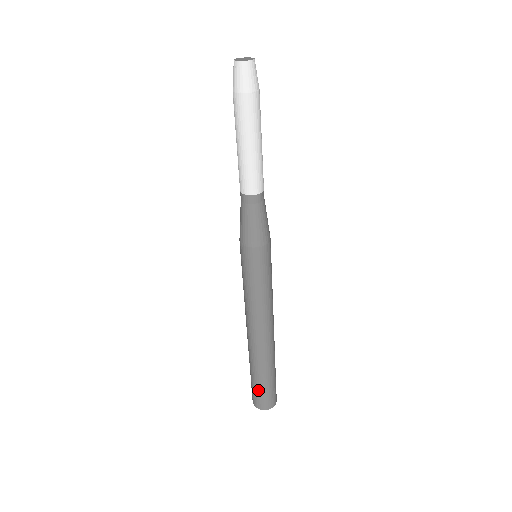
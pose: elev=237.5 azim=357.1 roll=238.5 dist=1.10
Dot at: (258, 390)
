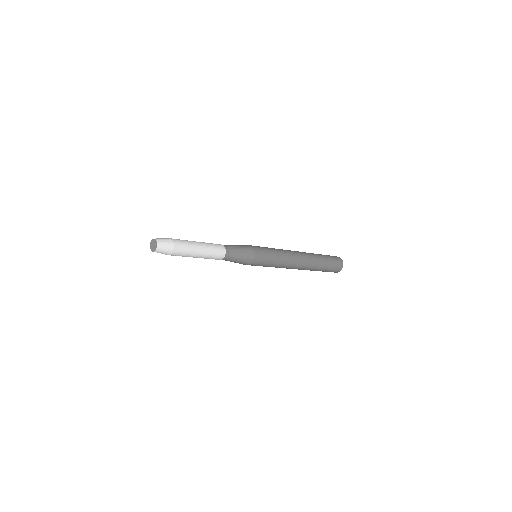
Dot at: occluded
